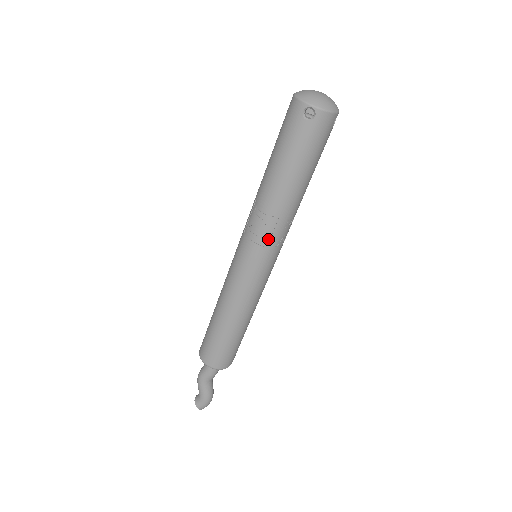
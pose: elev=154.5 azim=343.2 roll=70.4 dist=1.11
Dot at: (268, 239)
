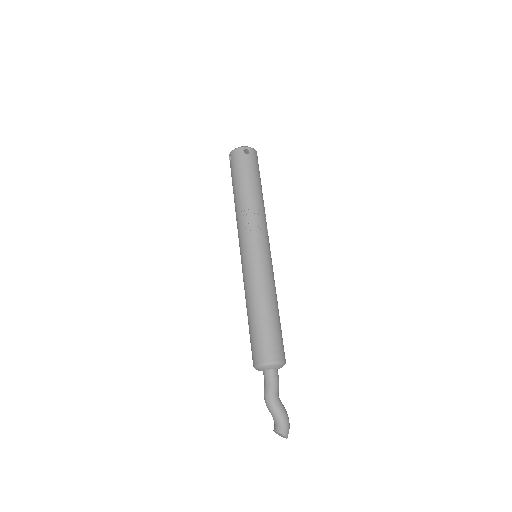
Dot at: (262, 228)
